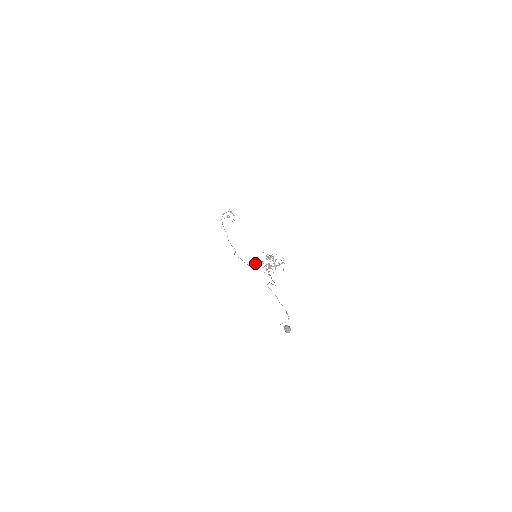
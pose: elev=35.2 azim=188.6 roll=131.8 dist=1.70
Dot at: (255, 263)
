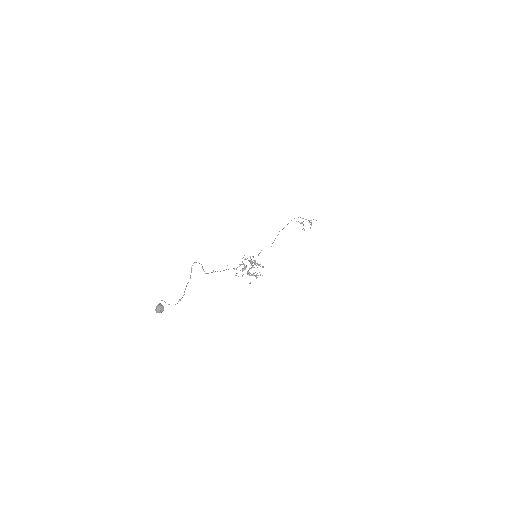
Dot at: (246, 259)
